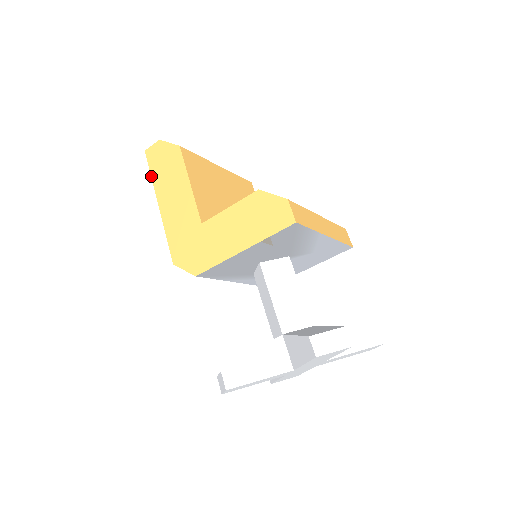
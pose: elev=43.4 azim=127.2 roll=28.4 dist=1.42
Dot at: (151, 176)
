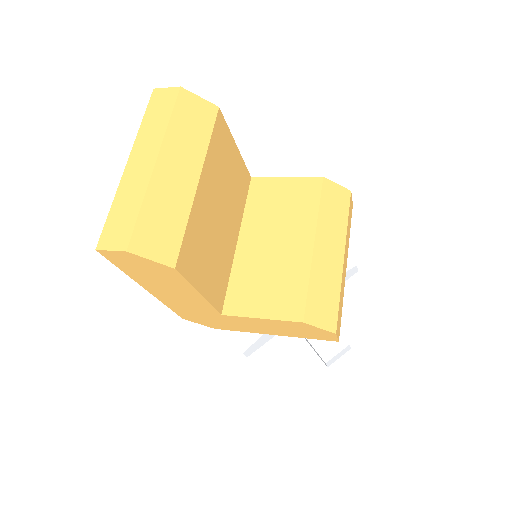
Dot at: occluded
